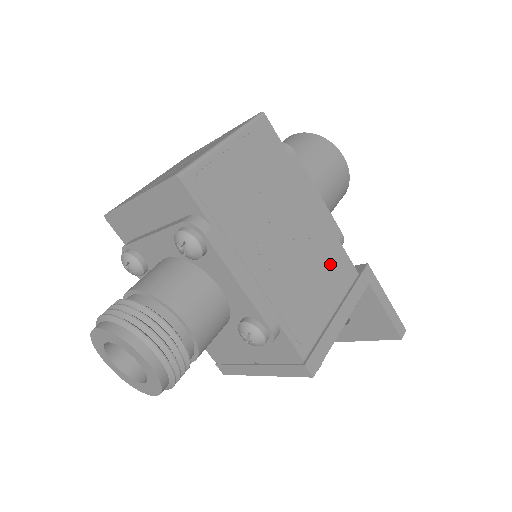
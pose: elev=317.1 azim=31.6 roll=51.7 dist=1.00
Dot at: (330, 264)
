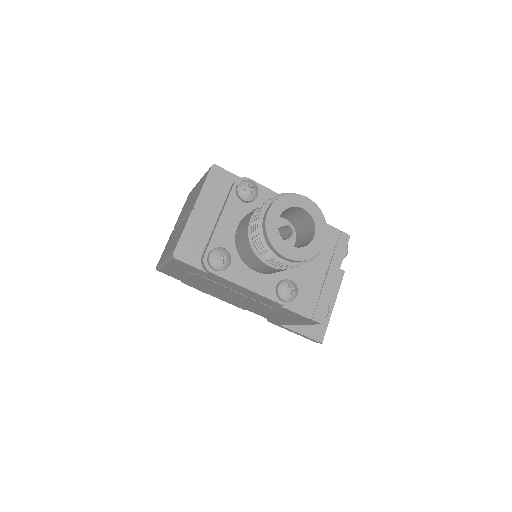
Dot at: occluded
